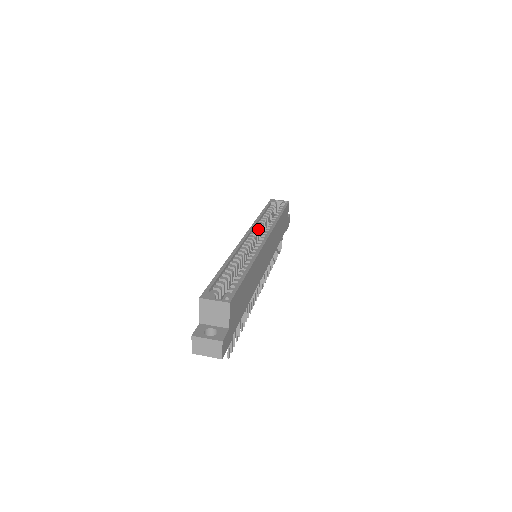
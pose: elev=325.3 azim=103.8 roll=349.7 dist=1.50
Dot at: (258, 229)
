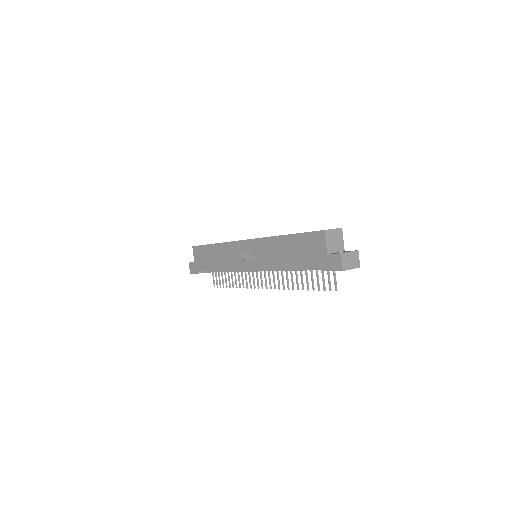
Dot at: occluded
